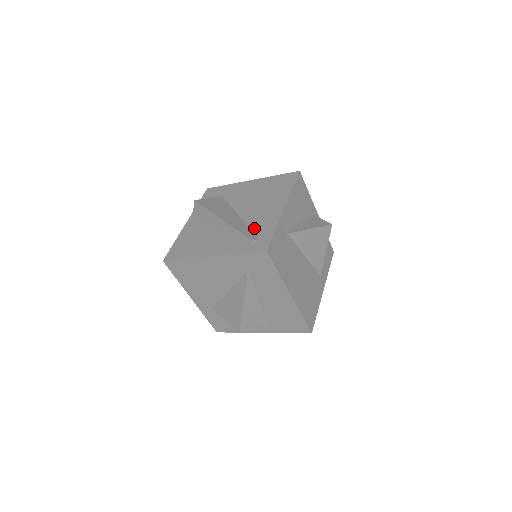
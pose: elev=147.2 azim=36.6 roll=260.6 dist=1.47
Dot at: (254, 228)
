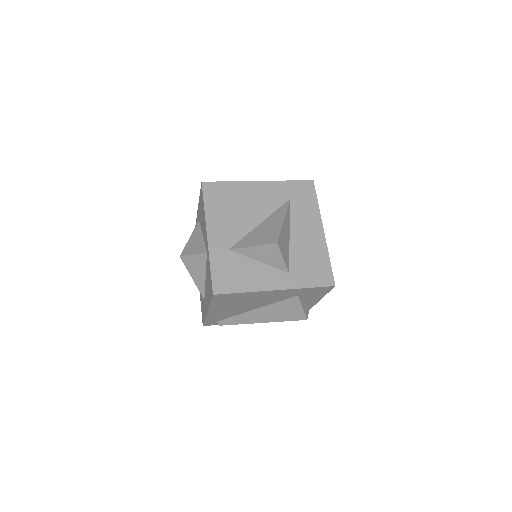
Dot at: occluded
